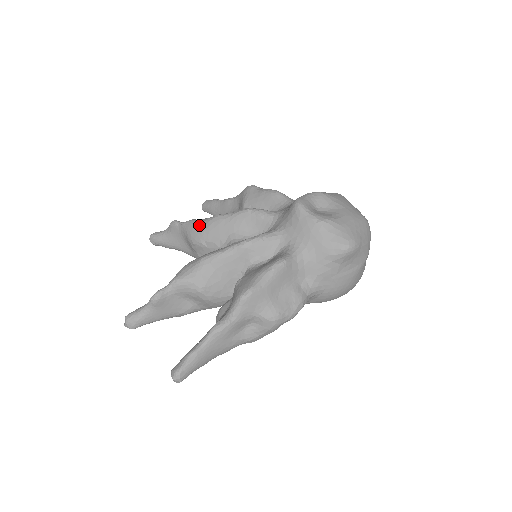
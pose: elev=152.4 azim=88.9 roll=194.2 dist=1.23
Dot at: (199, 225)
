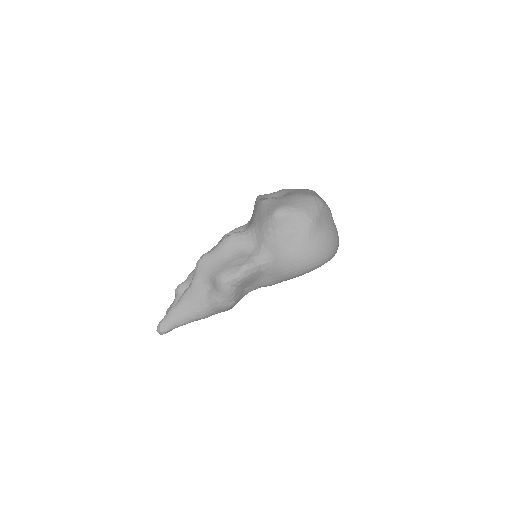
Dot at: occluded
